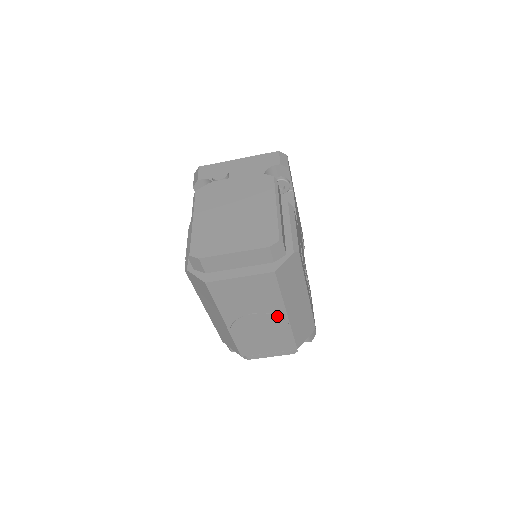
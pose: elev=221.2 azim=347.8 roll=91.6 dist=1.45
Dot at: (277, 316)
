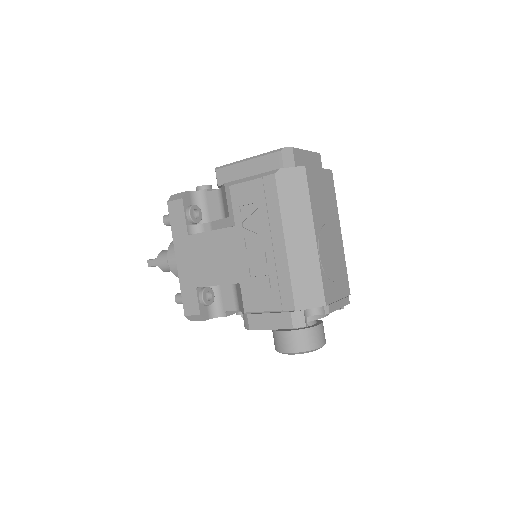
Dot at: (338, 232)
